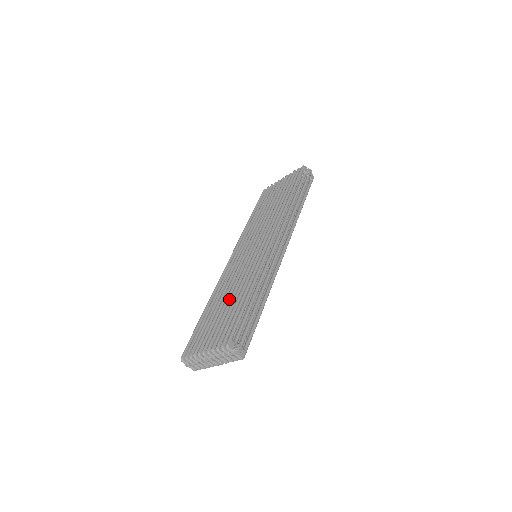
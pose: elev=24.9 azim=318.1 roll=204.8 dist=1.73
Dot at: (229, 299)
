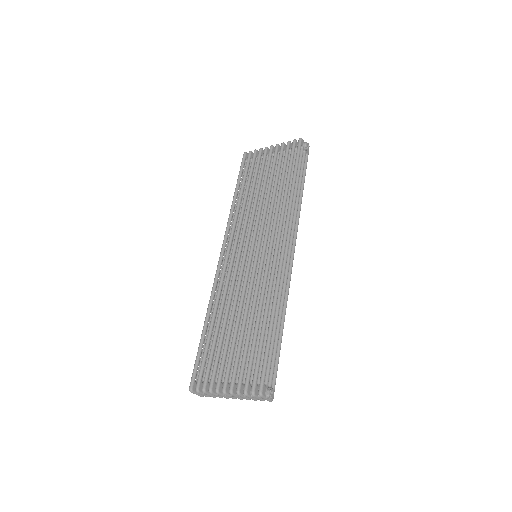
Dot at: (242, 322)
